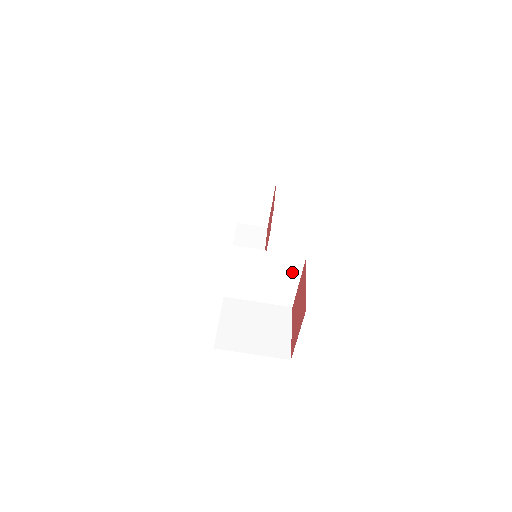
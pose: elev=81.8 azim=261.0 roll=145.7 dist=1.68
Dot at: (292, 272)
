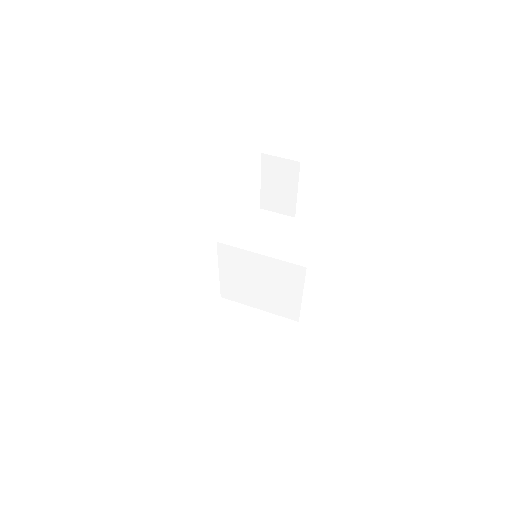
Dot at: (292, 283)
